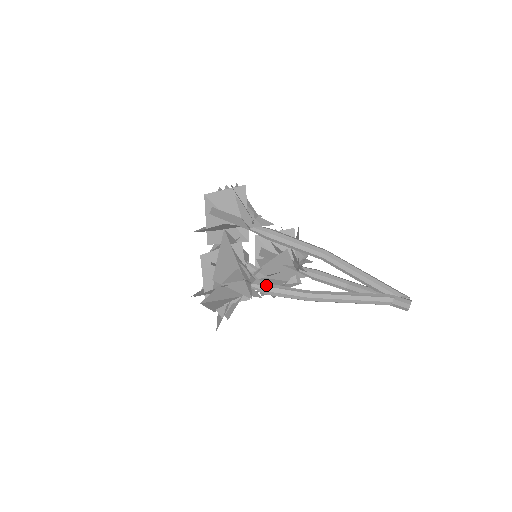
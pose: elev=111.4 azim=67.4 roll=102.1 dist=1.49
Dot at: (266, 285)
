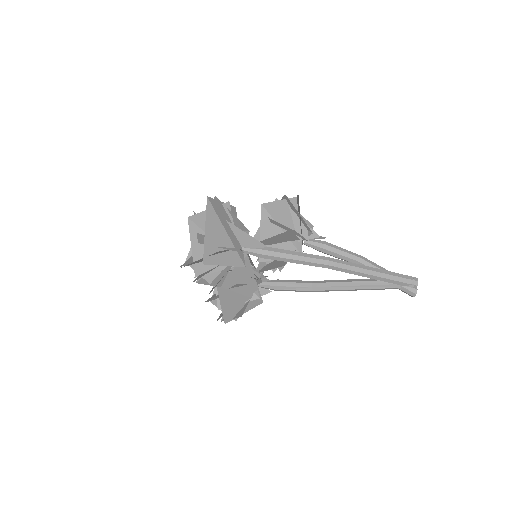
Dot at: (273, 288)
